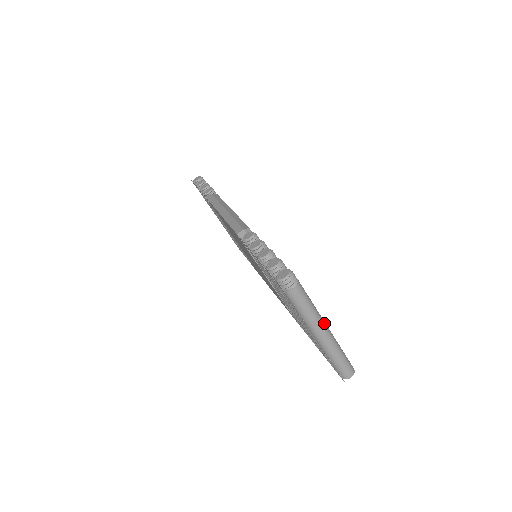
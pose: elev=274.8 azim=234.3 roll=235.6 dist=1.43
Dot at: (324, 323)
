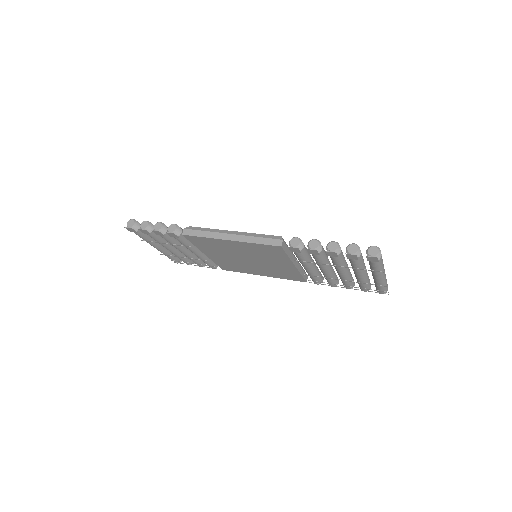
Dot at: occluded
